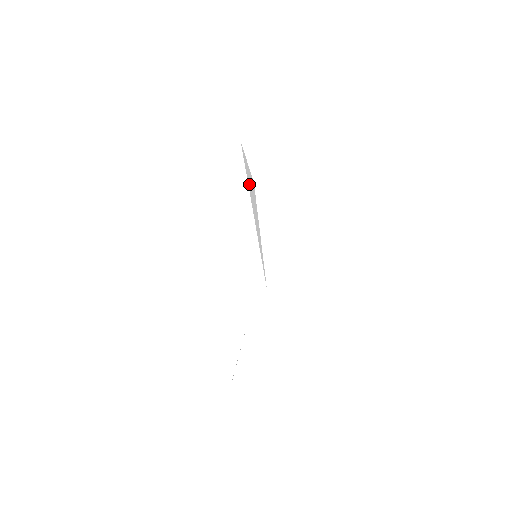
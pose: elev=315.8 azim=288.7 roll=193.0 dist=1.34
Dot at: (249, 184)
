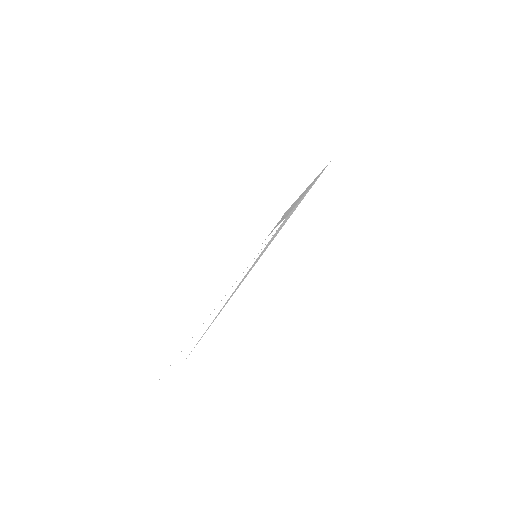
Dot at: occluded
